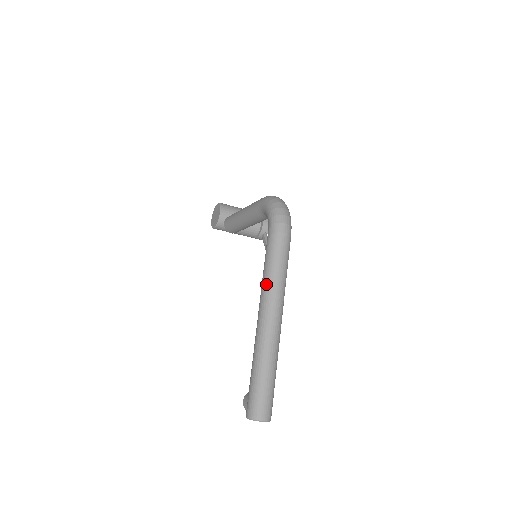
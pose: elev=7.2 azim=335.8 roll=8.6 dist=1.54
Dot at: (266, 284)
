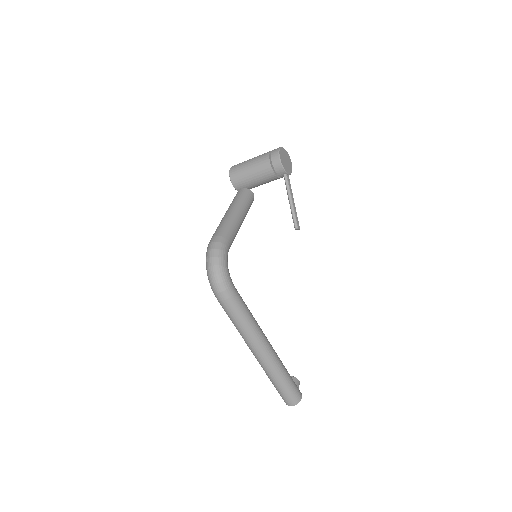
Dot at: occluded
